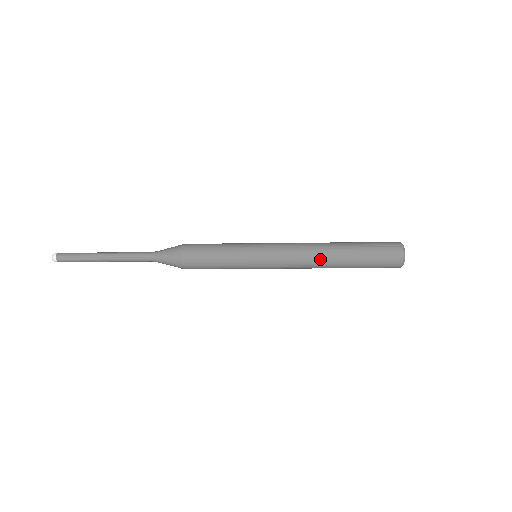
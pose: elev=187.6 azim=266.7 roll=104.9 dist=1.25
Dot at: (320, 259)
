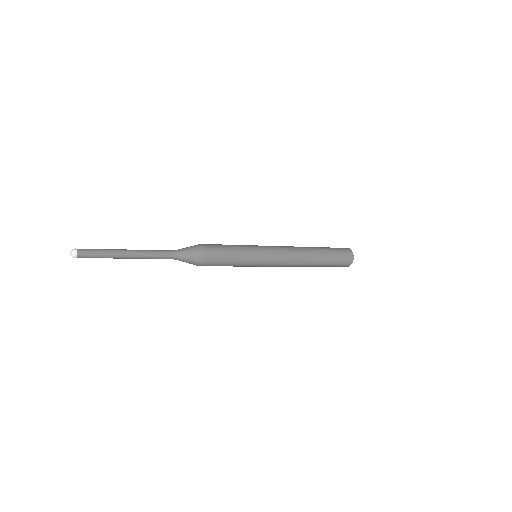
Dot at: (304, 261)
